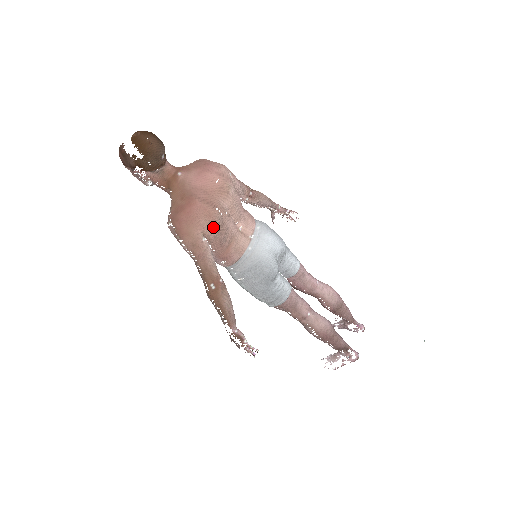
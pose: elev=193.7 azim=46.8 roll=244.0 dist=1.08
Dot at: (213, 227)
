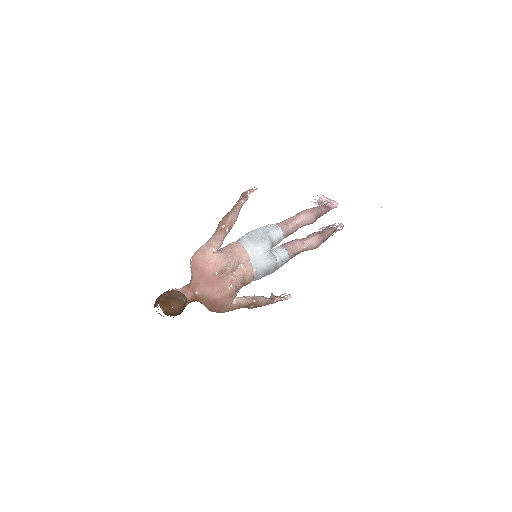
Dot at: (234, 295)
